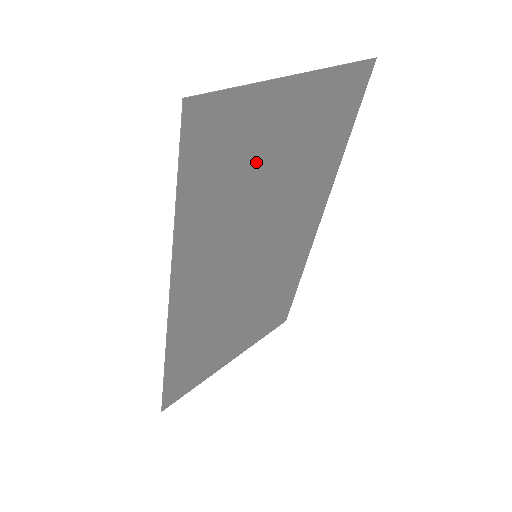
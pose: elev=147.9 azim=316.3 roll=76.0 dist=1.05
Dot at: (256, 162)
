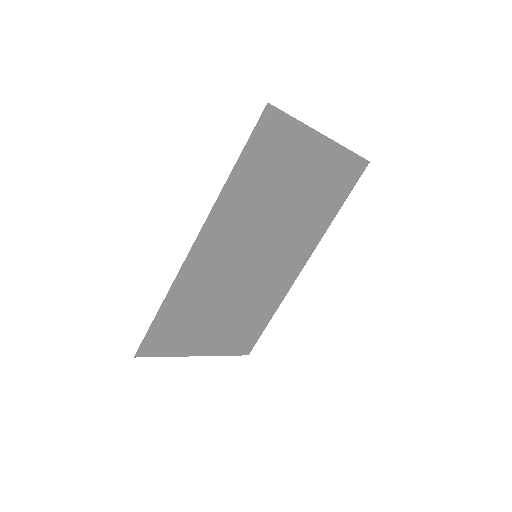
Dot at: (284, 176)
